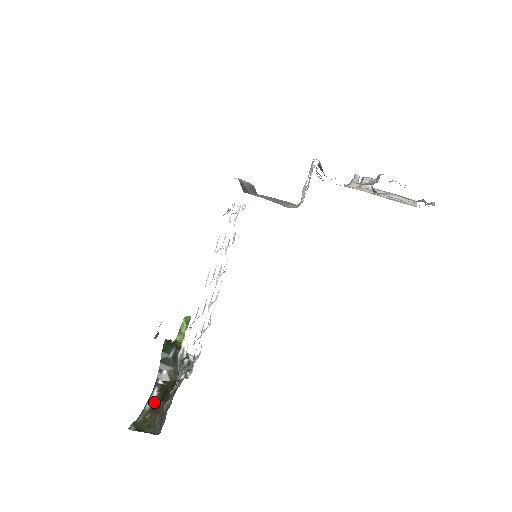
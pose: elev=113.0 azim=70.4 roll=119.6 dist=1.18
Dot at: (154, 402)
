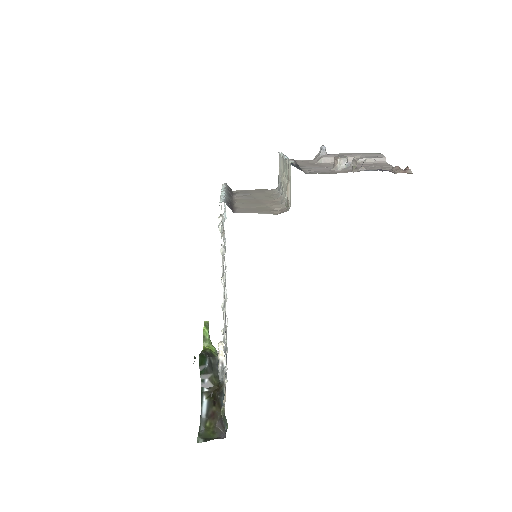
Dot at: (208, 409)
